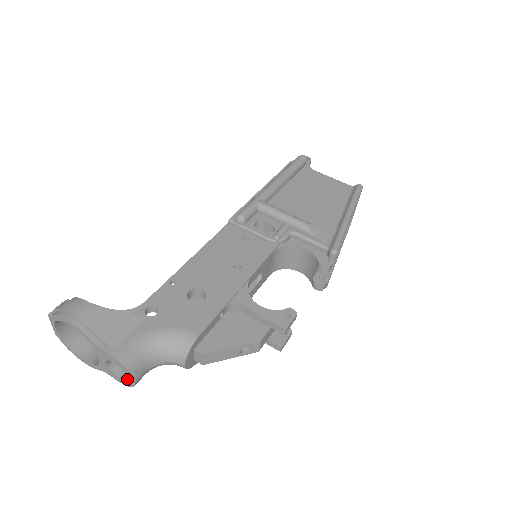
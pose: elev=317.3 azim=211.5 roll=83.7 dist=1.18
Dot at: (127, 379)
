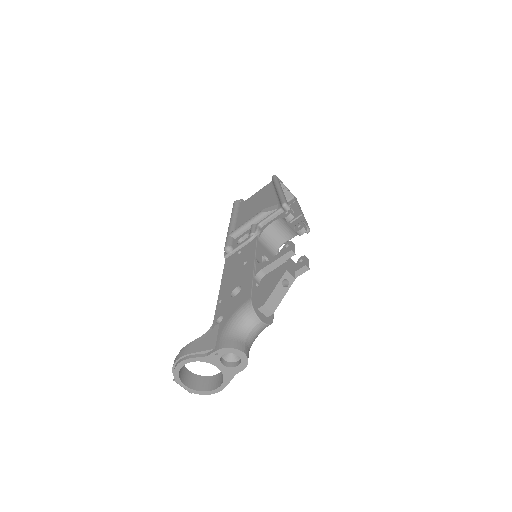
Dot at: (240, 358)
